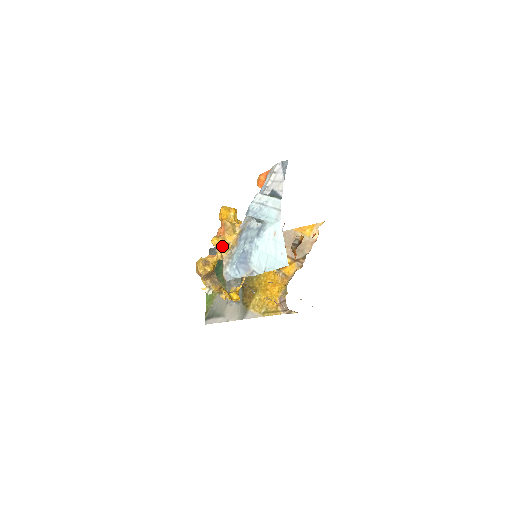
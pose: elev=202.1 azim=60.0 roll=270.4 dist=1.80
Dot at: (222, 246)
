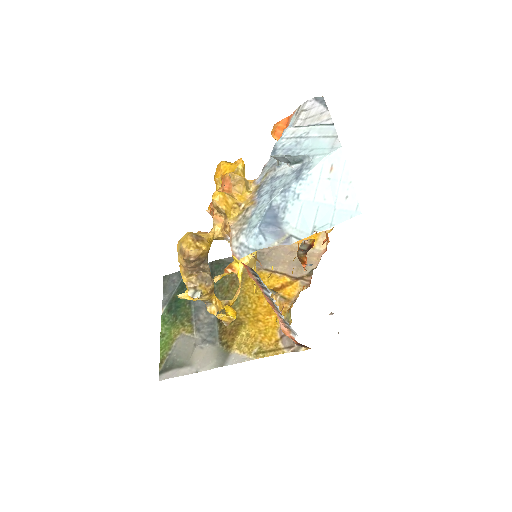
Dot at: (228, 207)
